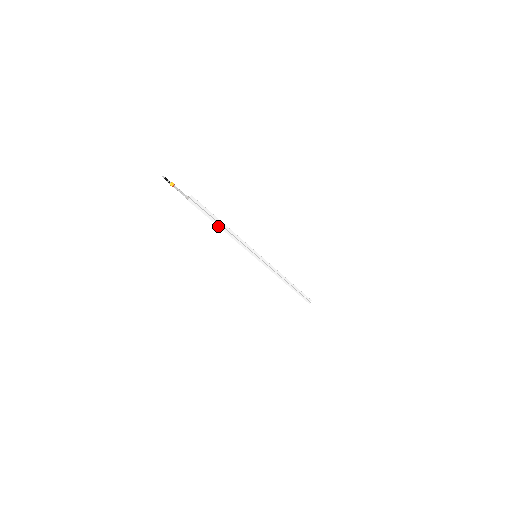
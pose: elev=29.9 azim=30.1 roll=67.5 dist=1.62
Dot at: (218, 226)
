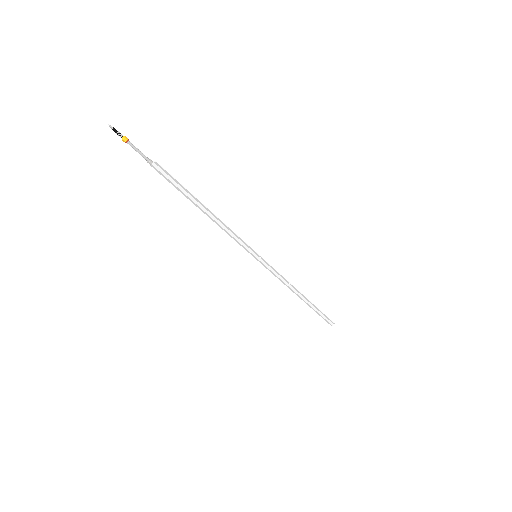
Dot at: (198, 207)
